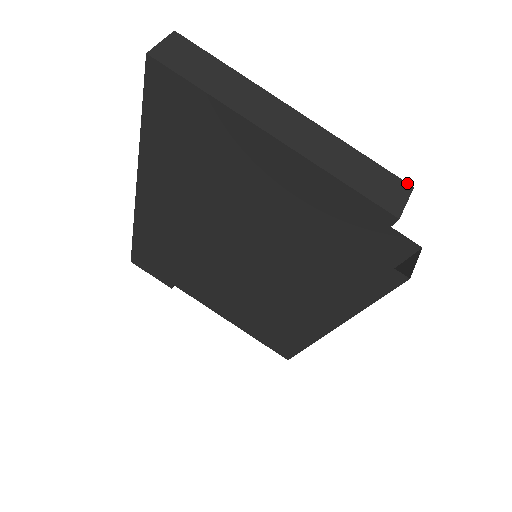
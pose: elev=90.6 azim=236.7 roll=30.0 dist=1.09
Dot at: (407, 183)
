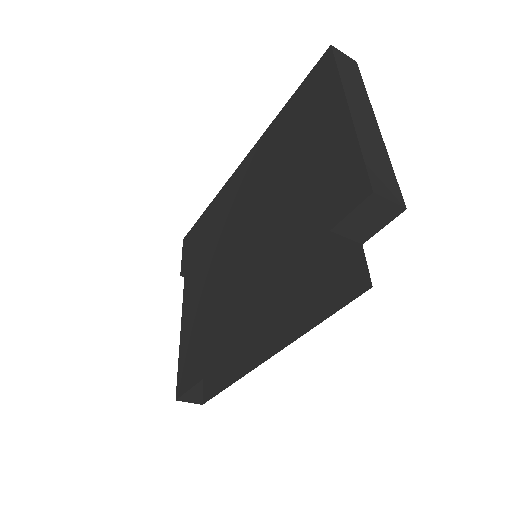
Dot at: occluded
